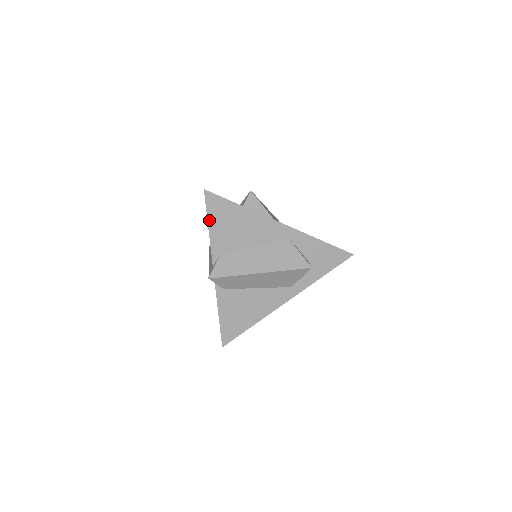
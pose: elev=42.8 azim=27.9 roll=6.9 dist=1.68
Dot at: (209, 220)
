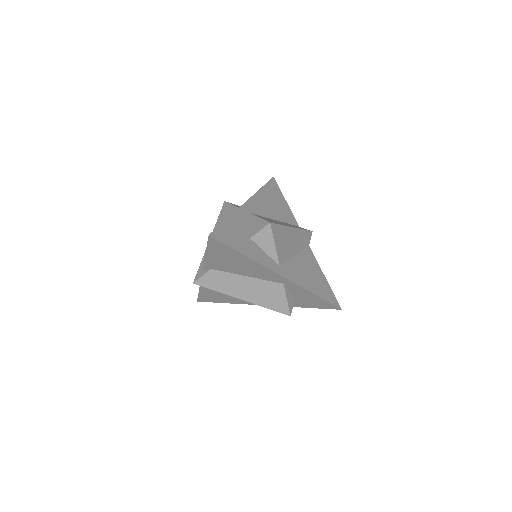
Dot at: (208, 251)
